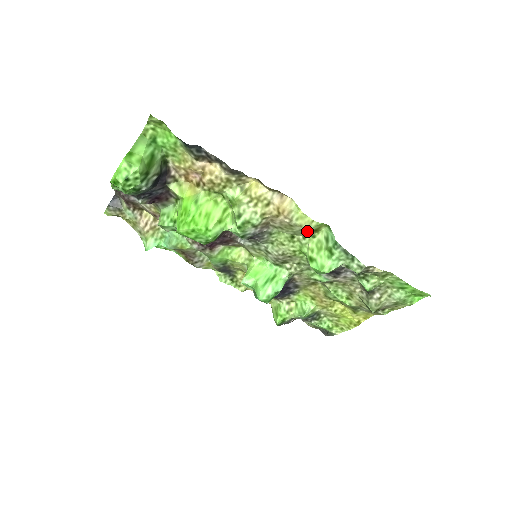
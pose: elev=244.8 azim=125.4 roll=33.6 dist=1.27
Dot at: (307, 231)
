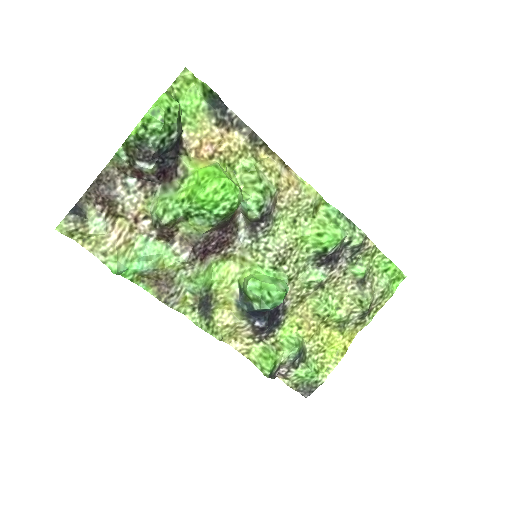
Dot at: (313, 204)
